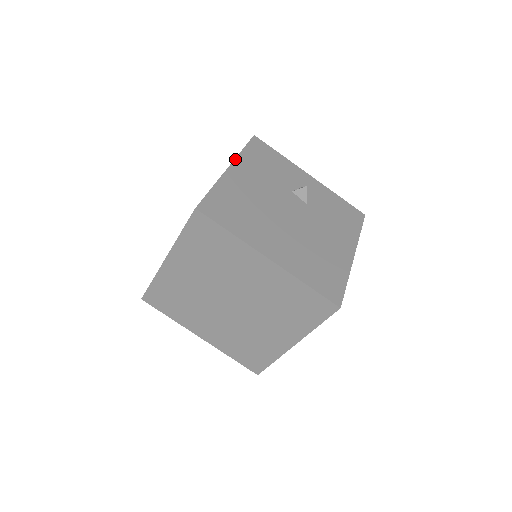
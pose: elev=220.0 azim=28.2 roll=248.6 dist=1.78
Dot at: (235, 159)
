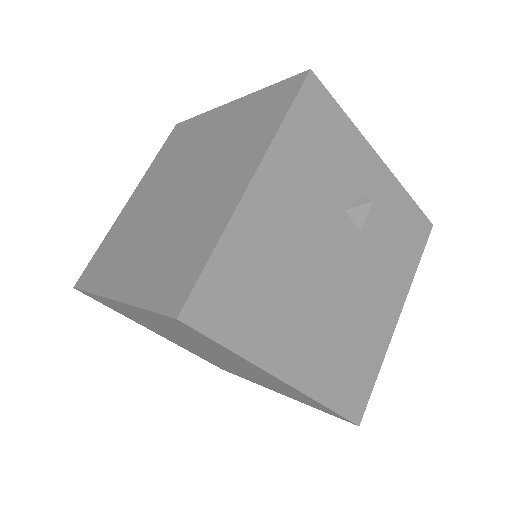
Dot at: (266, 154)
